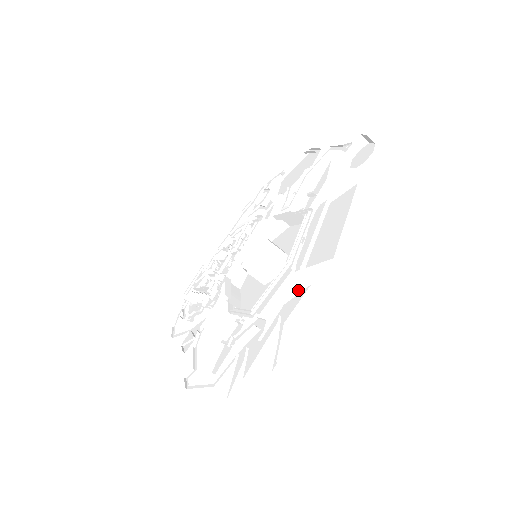
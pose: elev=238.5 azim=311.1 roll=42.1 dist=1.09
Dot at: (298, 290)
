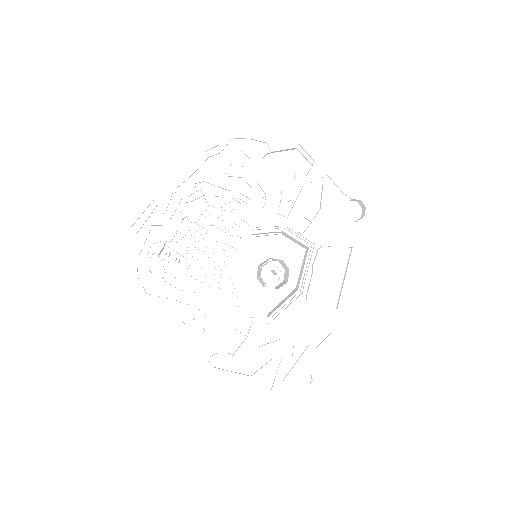
Dot at: (323, 334)
